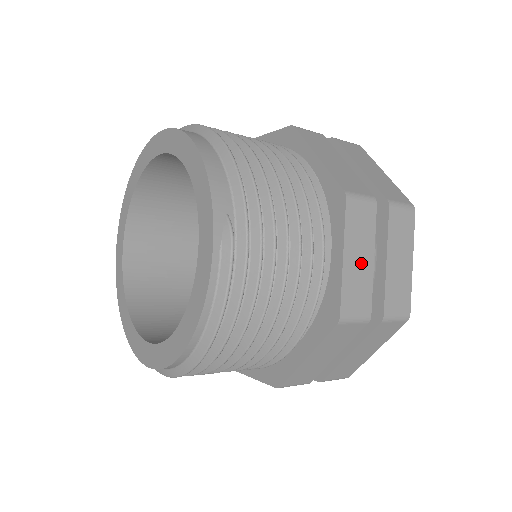
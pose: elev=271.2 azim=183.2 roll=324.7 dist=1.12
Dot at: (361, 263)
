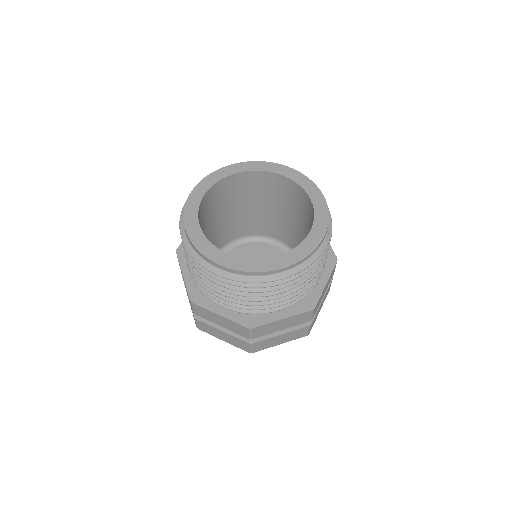
Dot at: (324, 292)
